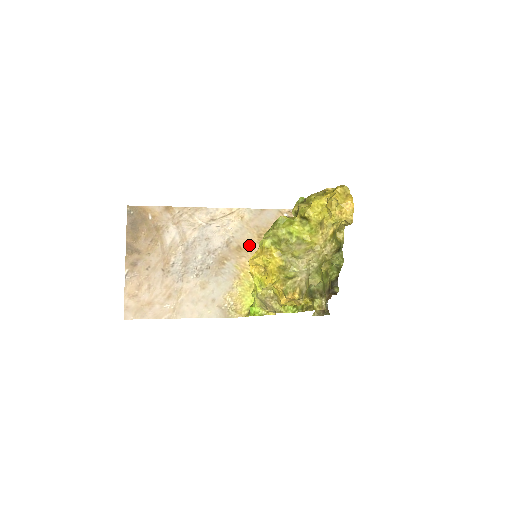
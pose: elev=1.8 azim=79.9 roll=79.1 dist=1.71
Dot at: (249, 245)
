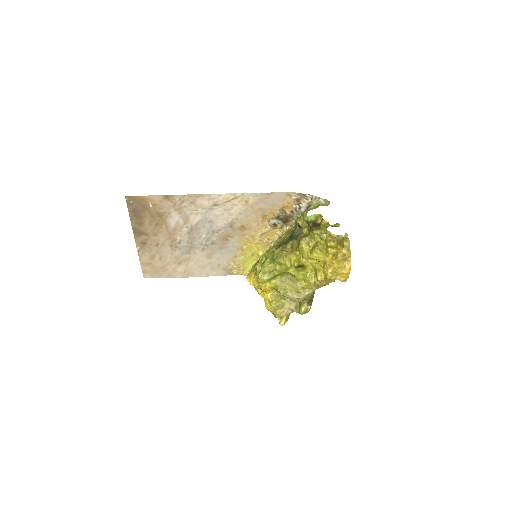
Dot at: (253, 225)
